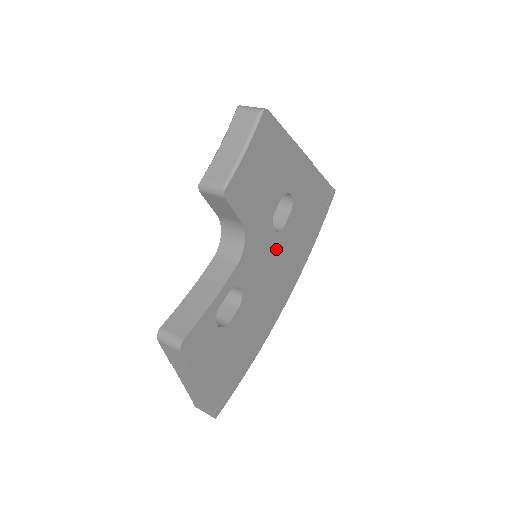
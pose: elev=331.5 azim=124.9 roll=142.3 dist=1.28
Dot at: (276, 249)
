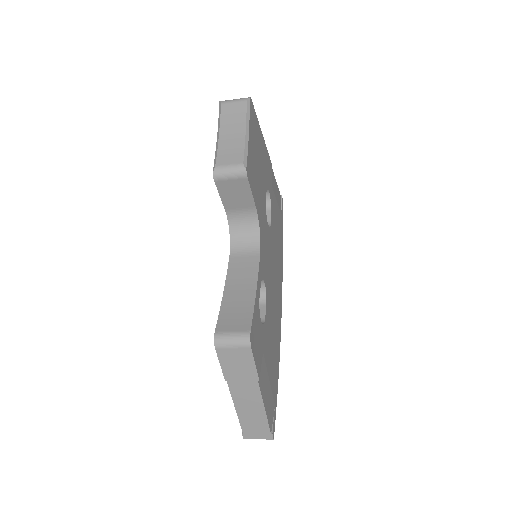
Dot at: (271, 246)
